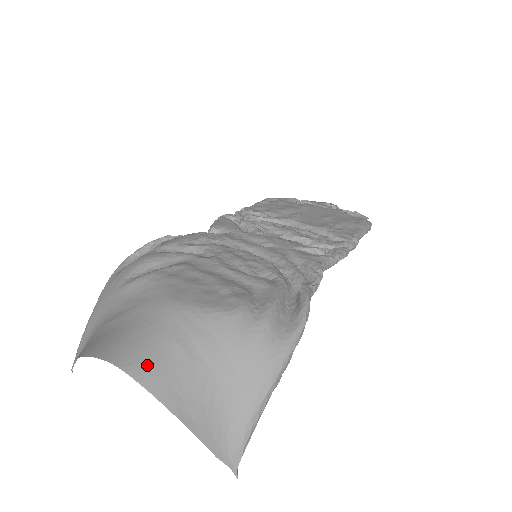
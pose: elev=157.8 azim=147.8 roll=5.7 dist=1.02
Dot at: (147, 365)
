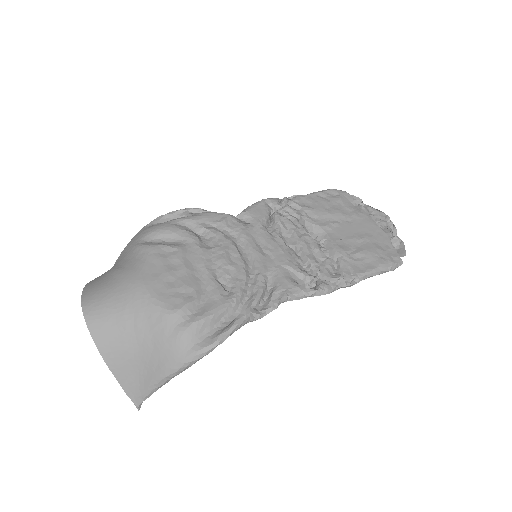
Dot at: (99, 320)
